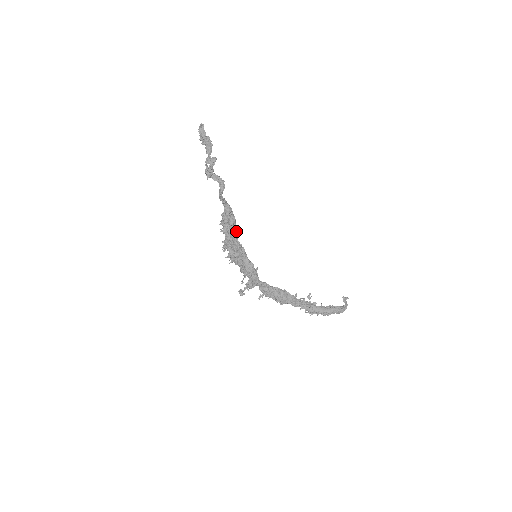
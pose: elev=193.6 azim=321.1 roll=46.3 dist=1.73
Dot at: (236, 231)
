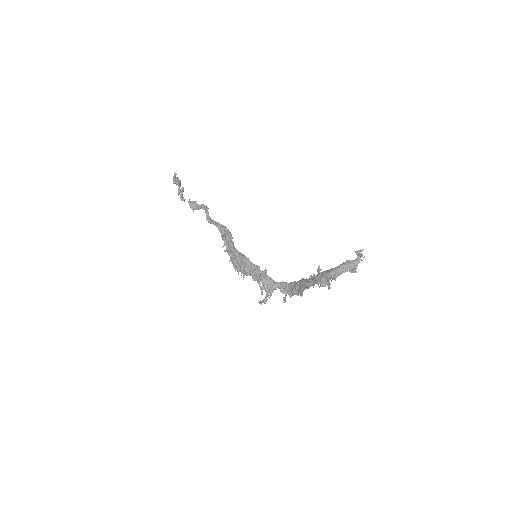
Dot at: (232, 242)
